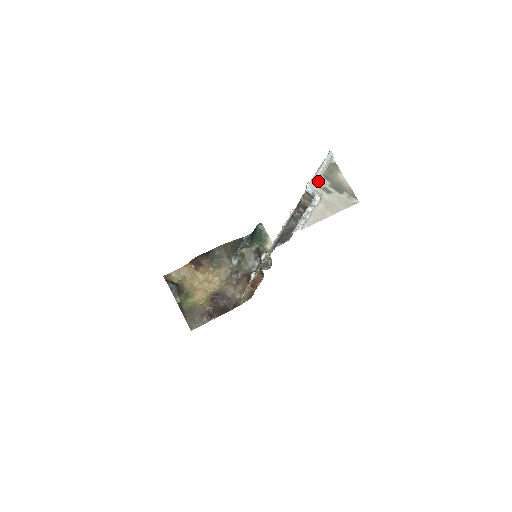
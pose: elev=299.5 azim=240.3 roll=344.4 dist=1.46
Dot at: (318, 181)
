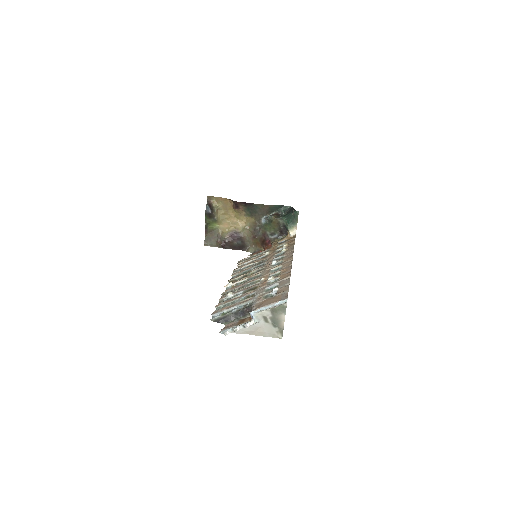
Dot at: (264, 311)
